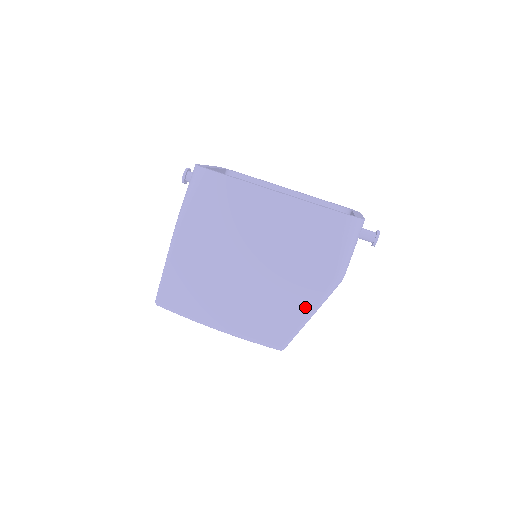
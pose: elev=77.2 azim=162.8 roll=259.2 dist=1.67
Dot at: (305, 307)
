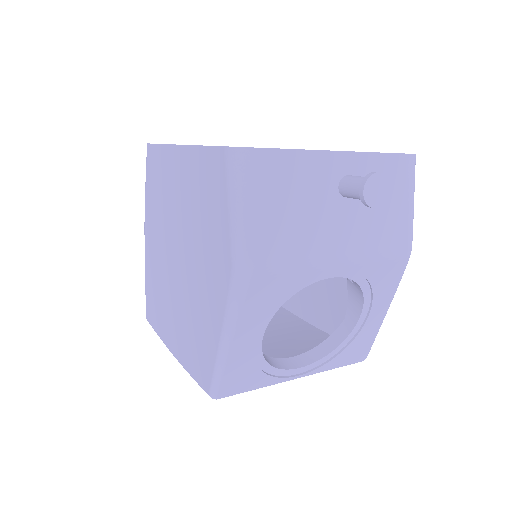
Dot at: (216, 324)
